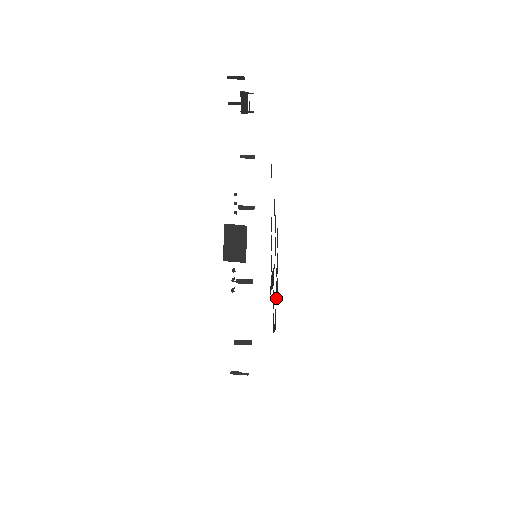
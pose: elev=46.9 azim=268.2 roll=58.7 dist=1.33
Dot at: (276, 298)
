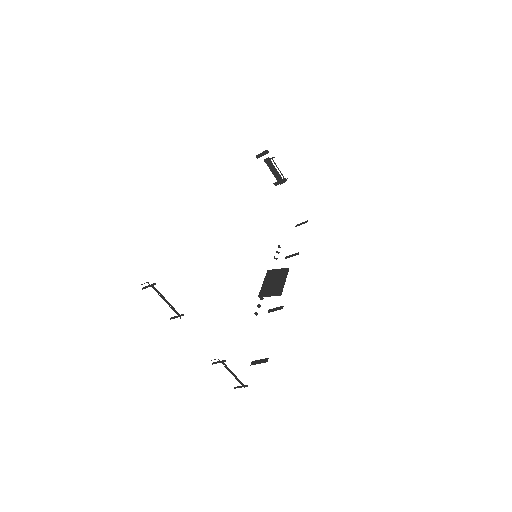
Dot at: occluded
